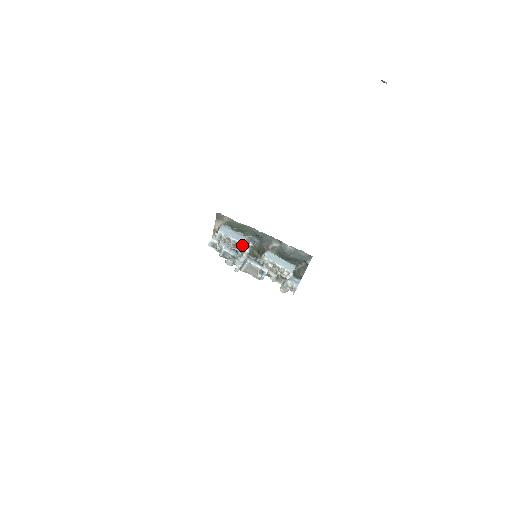
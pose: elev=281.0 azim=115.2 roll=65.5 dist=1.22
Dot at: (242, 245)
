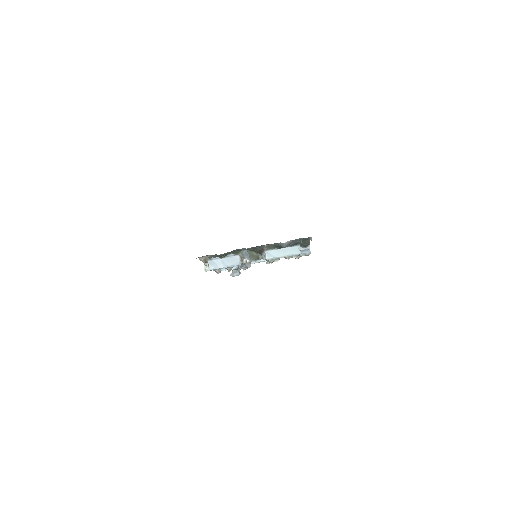
Dot at: occluded
